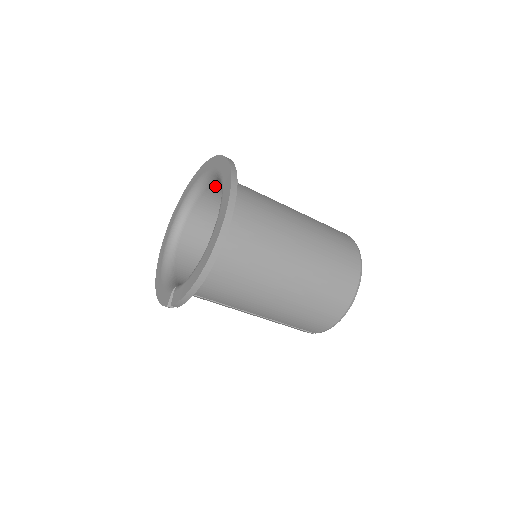
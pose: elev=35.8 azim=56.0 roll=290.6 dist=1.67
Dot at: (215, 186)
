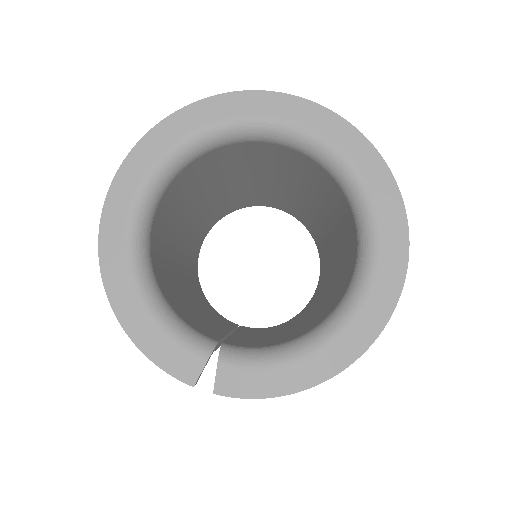
Dot at: (284, 148)
